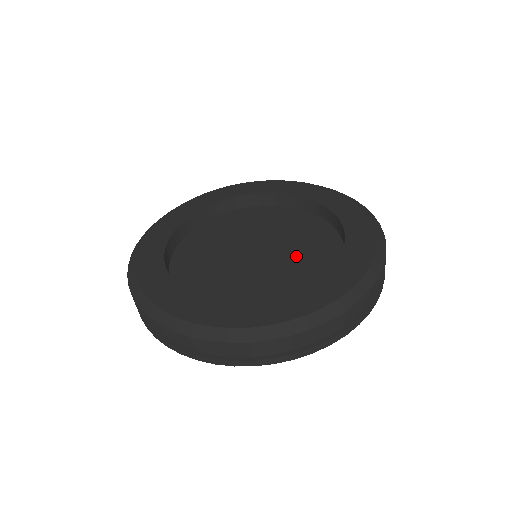
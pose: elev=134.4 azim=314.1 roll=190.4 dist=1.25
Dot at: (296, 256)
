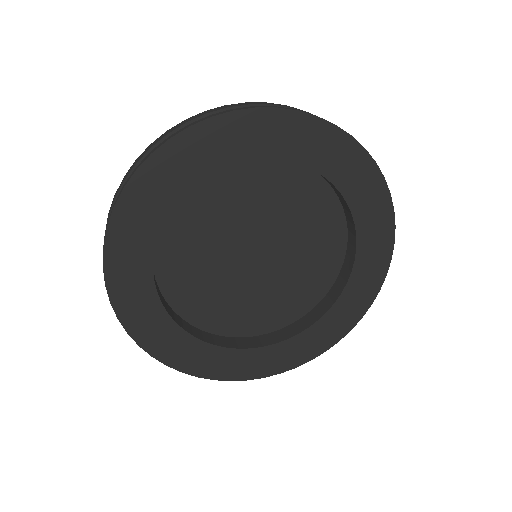
Dot at: (282, 216)
